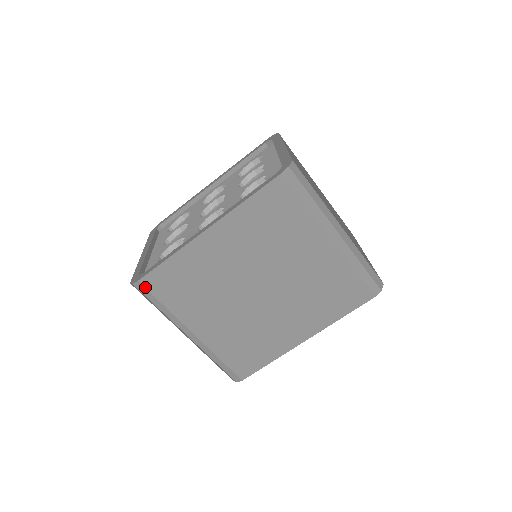
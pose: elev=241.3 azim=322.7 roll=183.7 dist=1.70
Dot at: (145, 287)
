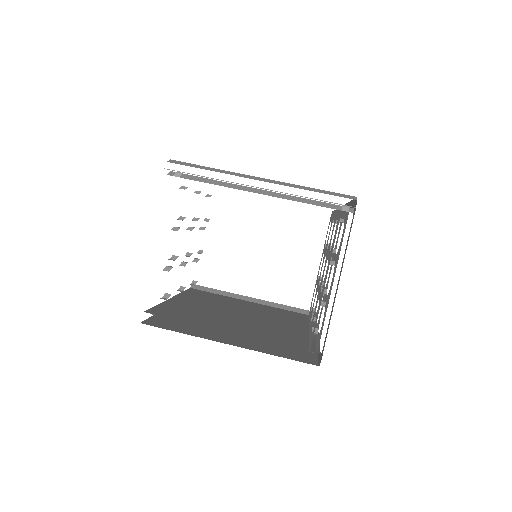
Dot at: (181, 162)
